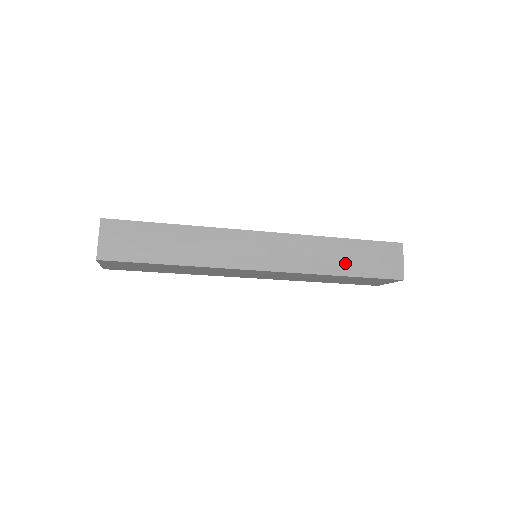
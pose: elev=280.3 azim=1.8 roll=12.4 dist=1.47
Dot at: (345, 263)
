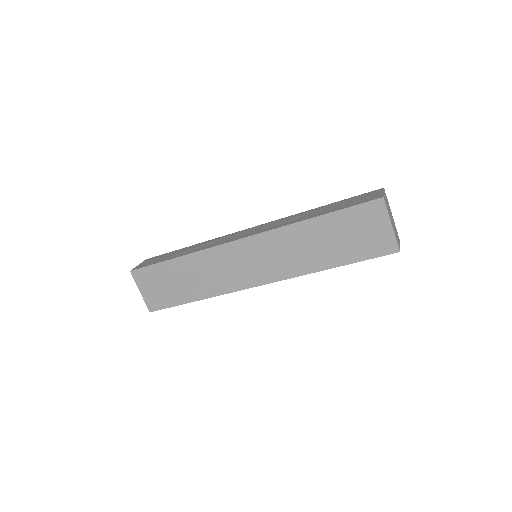
Dot at: (320, 213)
